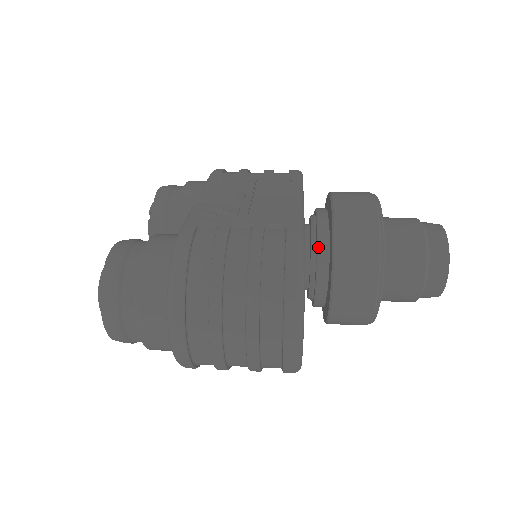
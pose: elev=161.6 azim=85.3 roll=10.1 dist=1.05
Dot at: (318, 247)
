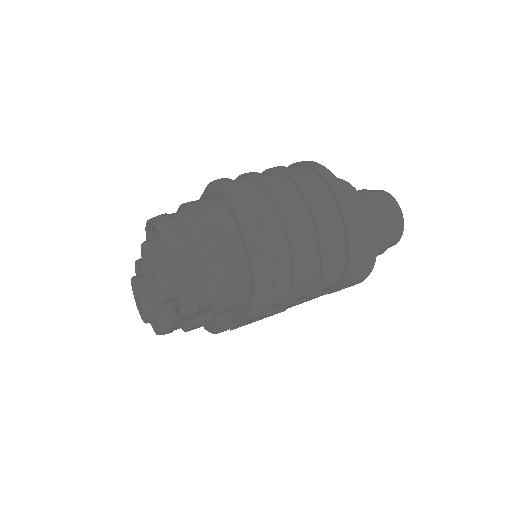
Dot at: occluded
